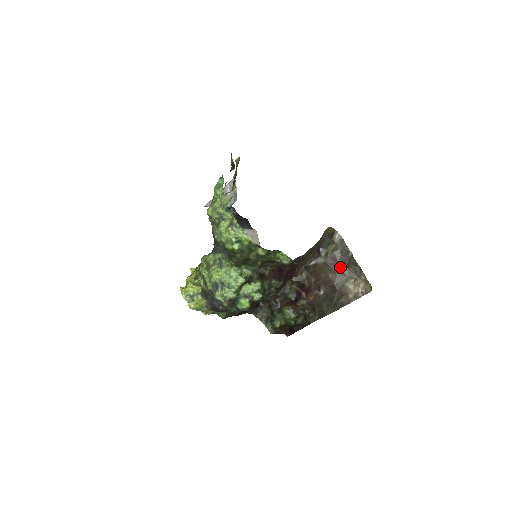
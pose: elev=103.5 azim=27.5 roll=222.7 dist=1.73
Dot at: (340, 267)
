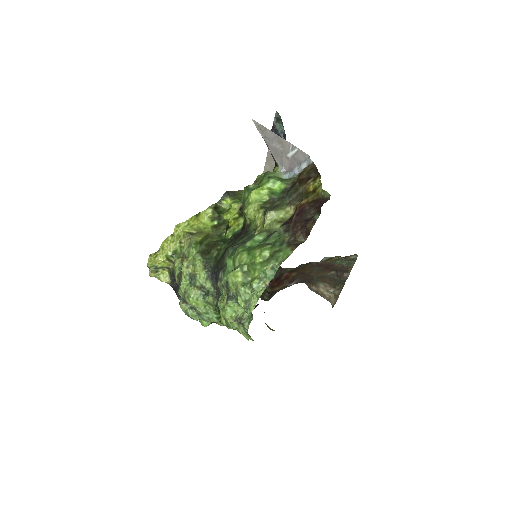
Dot at: (329, 272)
